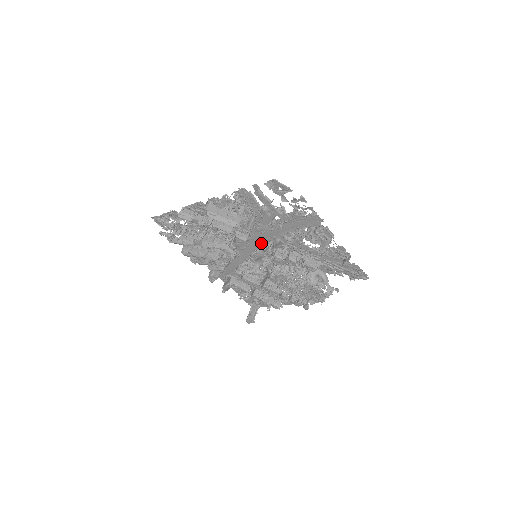
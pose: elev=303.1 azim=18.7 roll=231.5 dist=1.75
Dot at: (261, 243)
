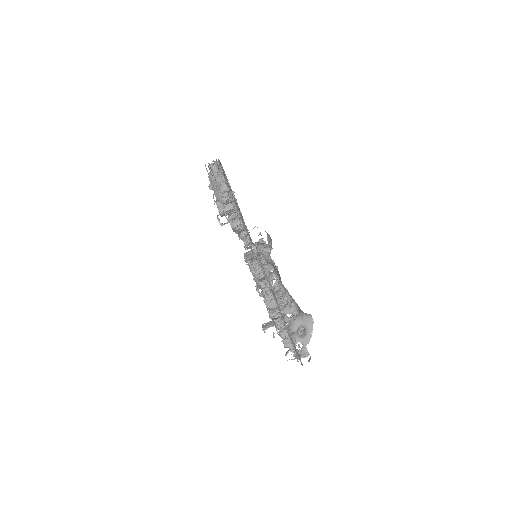
Dot at: occluded
